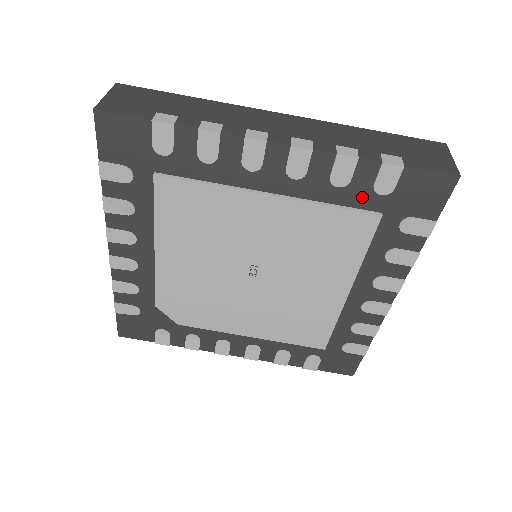
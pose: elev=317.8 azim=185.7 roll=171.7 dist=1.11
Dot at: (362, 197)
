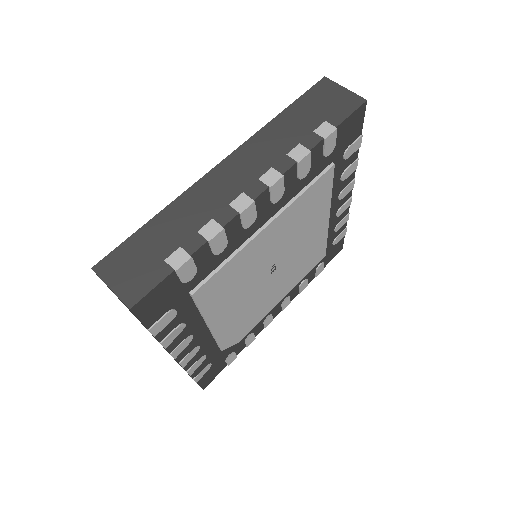
Dot at: (319, 167)
